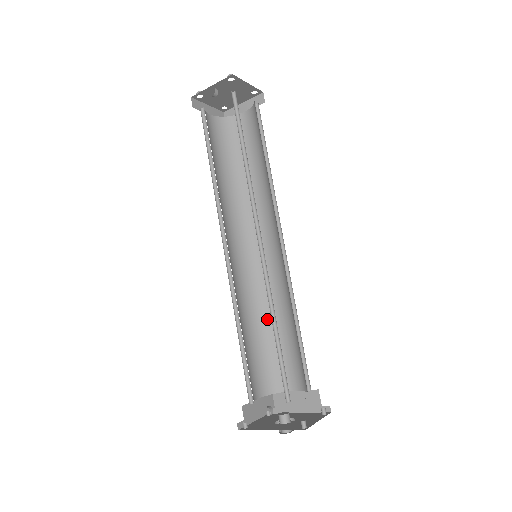
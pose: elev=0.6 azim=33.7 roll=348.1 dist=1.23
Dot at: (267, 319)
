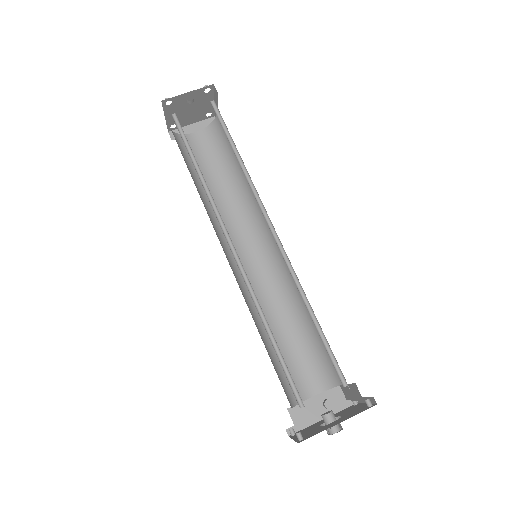
Dot at: occluded
